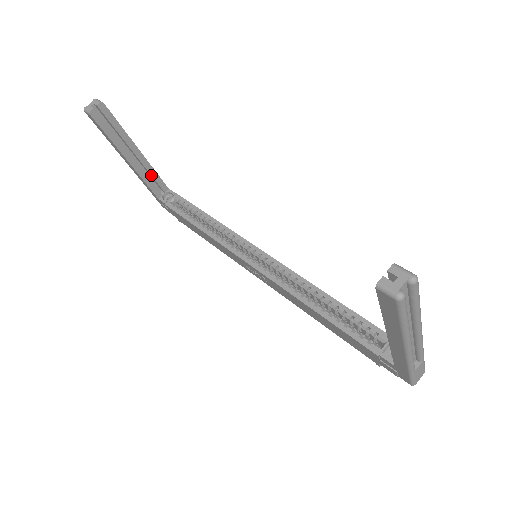
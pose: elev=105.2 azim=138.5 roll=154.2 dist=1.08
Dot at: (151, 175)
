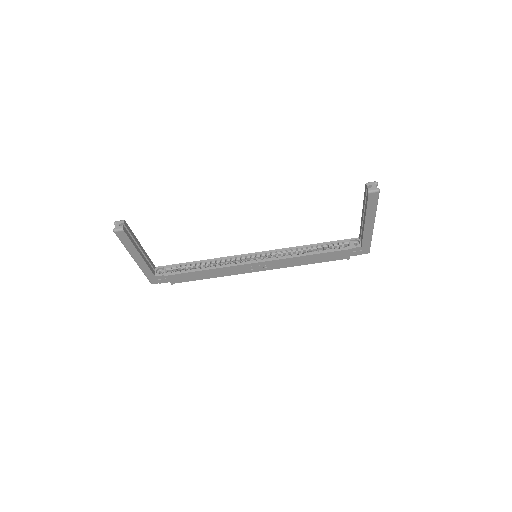
Dot at: (148, 261)
